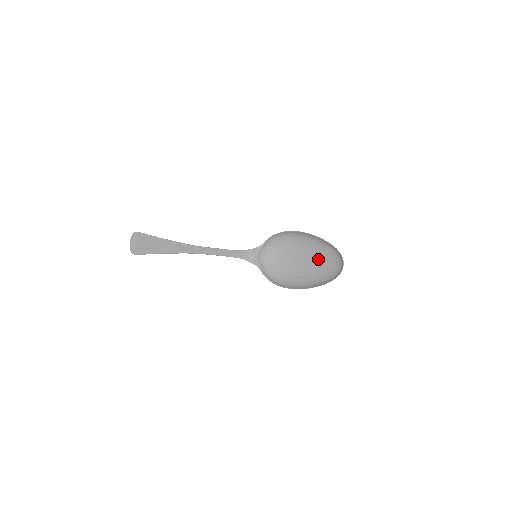
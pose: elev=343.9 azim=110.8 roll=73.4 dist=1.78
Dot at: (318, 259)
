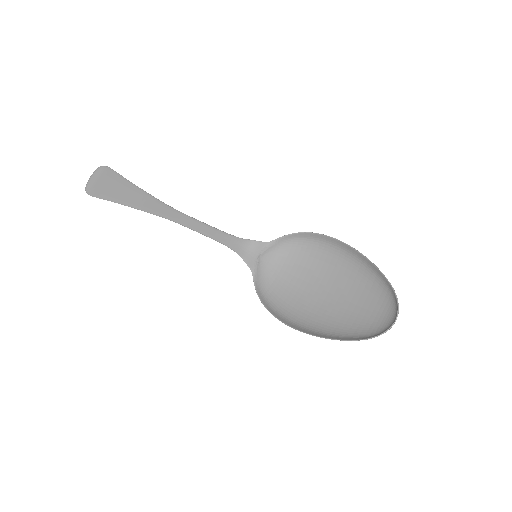
Dot at: (353, 297)
